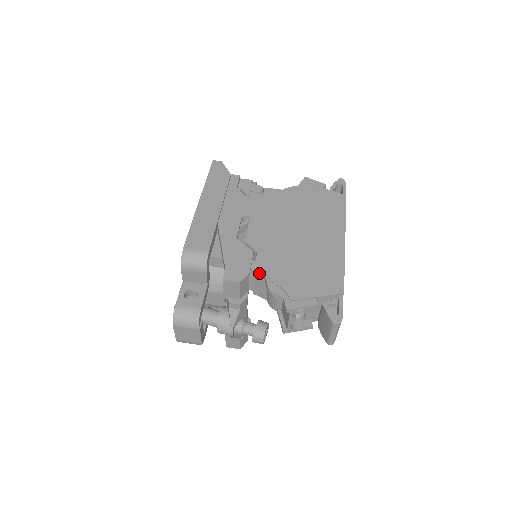
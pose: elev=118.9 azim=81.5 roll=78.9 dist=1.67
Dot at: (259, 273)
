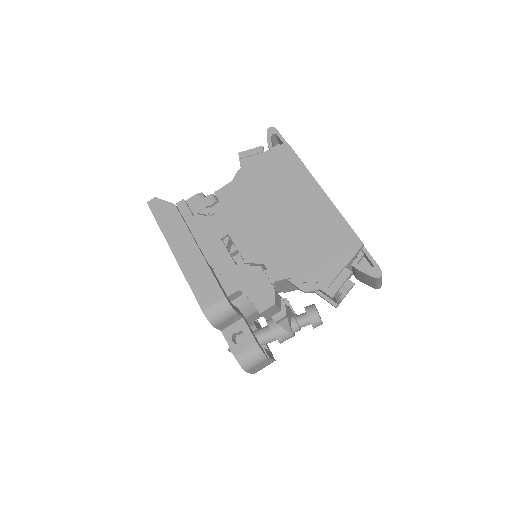
Dot at: (281, 281)
